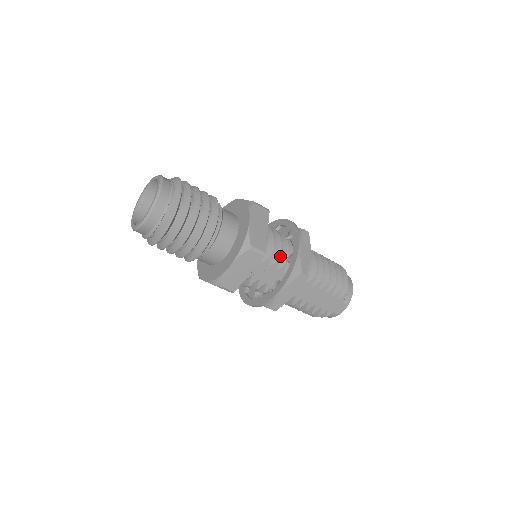
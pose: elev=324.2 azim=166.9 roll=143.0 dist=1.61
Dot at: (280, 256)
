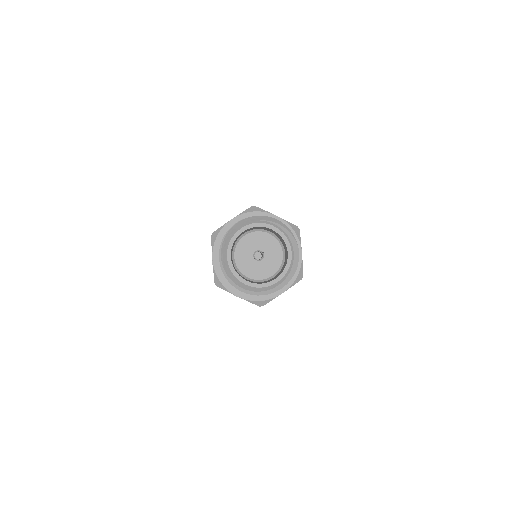
Dot at: occluded
